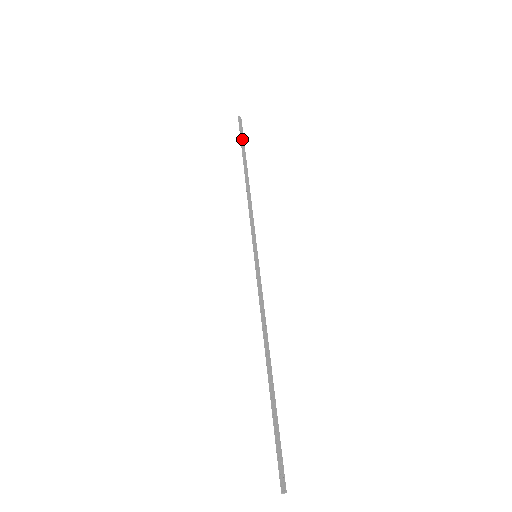
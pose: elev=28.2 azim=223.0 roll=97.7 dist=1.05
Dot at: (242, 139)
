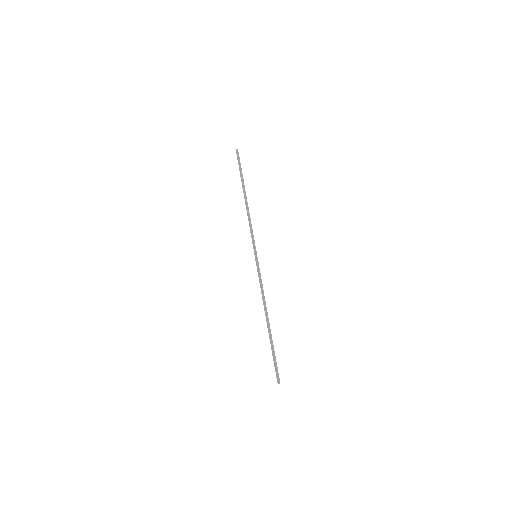
Dot at: (240, 169)
